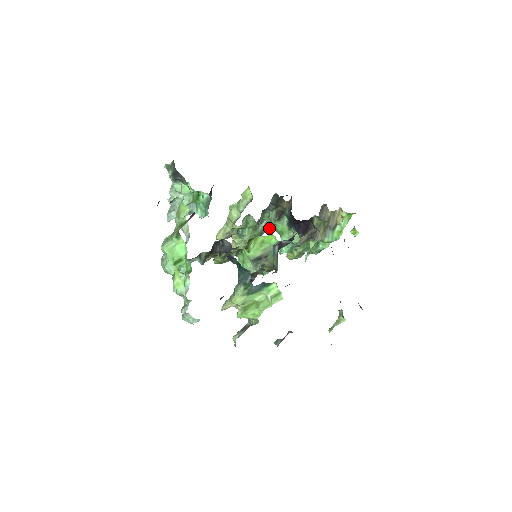
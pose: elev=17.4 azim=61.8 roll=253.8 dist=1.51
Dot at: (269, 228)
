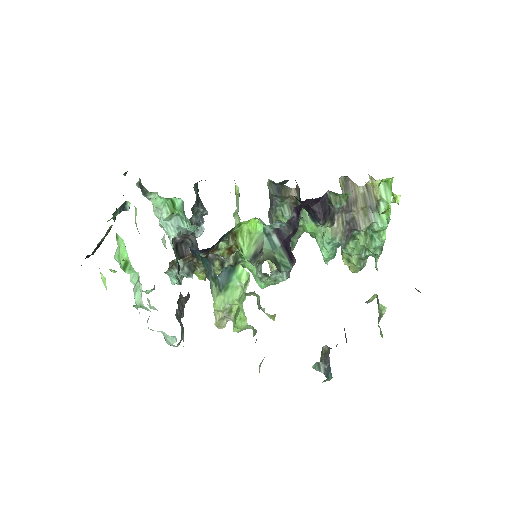
Dot at: (299, 233)
